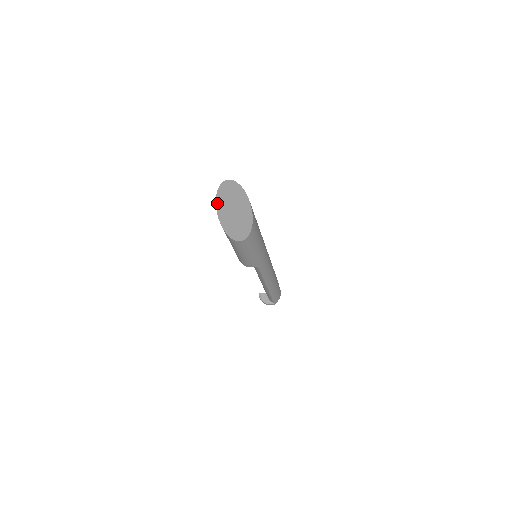
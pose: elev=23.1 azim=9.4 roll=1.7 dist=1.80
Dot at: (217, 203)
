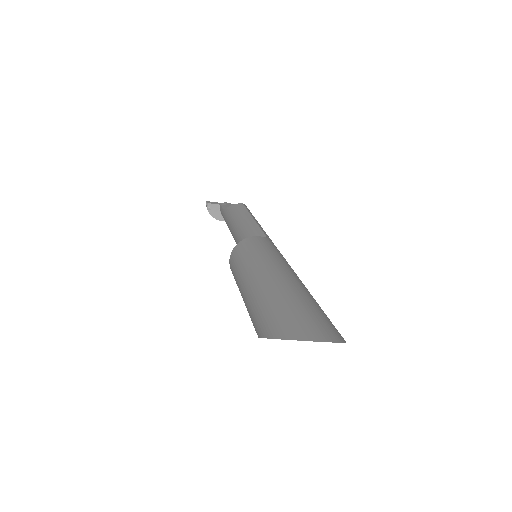
Dot at: occluded
